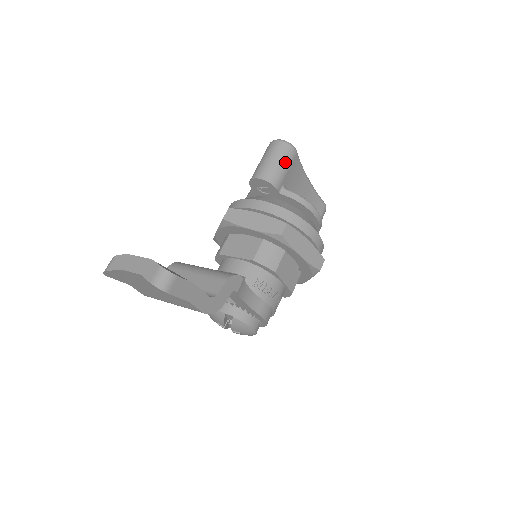
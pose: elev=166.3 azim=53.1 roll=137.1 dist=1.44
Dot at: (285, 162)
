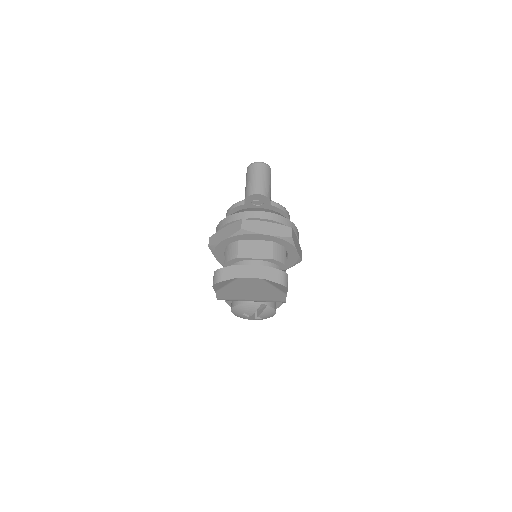
Dot at: (270, 180)
